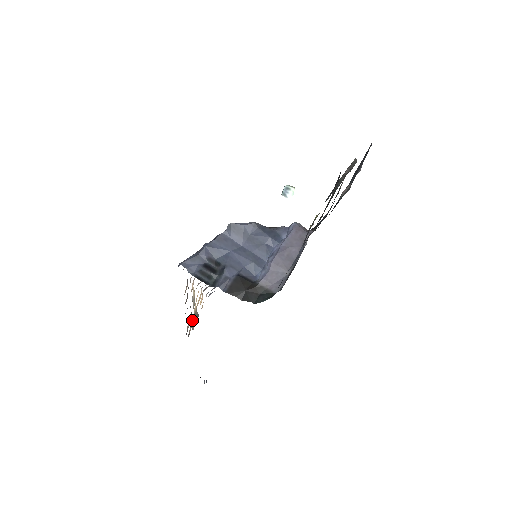
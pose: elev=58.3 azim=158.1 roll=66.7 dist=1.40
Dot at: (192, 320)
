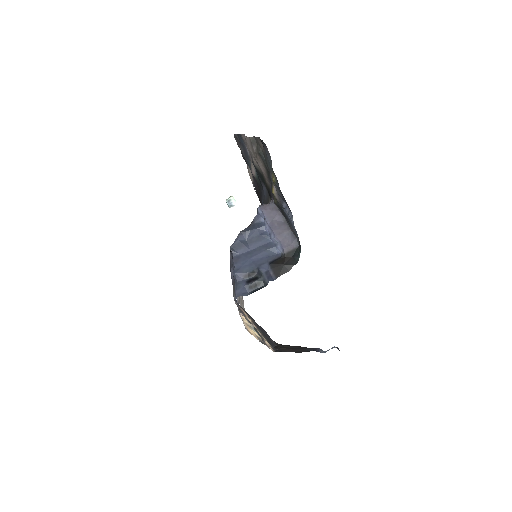
Dot at: (264, 342)
